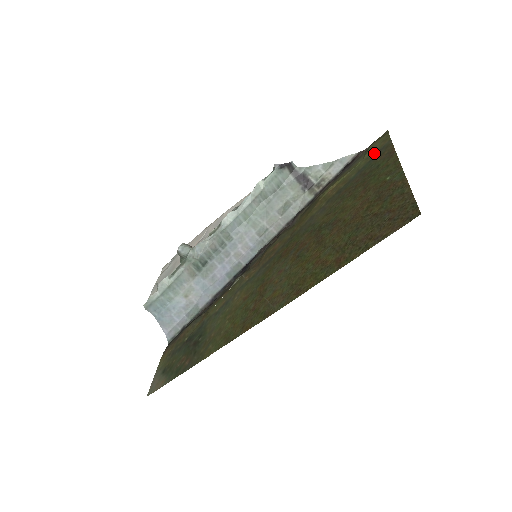
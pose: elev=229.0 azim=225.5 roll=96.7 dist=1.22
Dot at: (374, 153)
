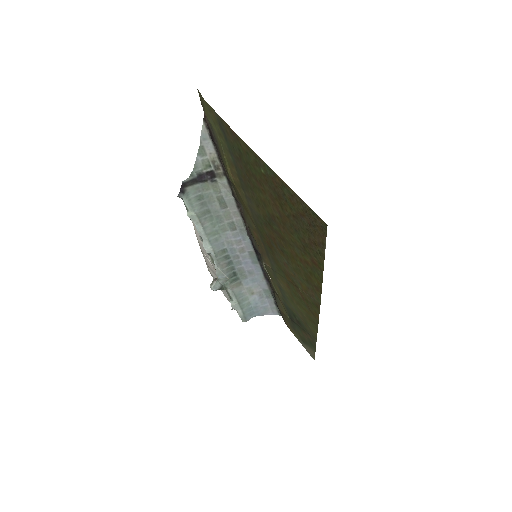
Dot at: (219, 129)
